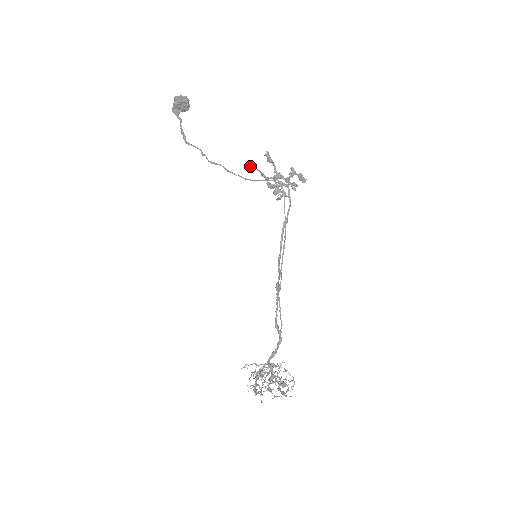
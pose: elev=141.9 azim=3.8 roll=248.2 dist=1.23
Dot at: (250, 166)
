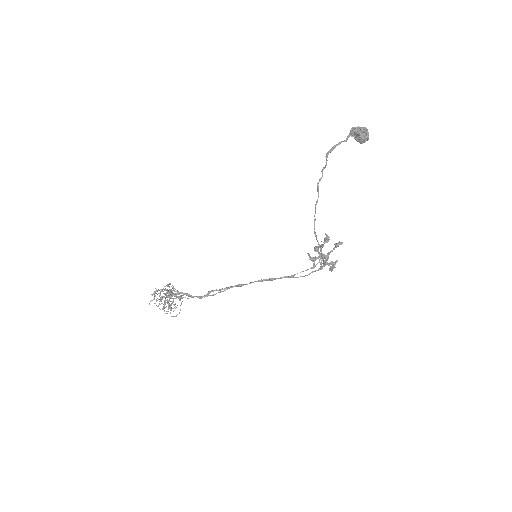
Dot at: (325, 239)
